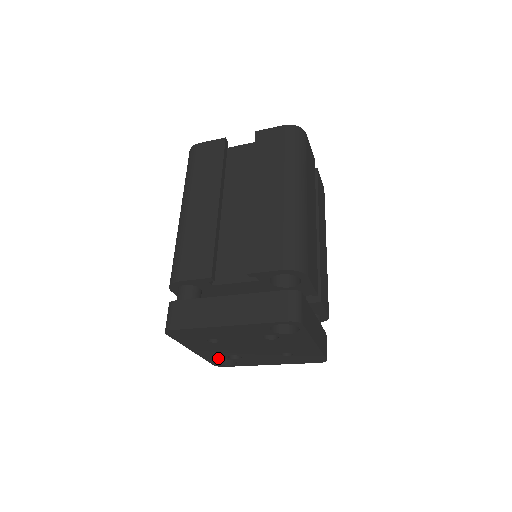
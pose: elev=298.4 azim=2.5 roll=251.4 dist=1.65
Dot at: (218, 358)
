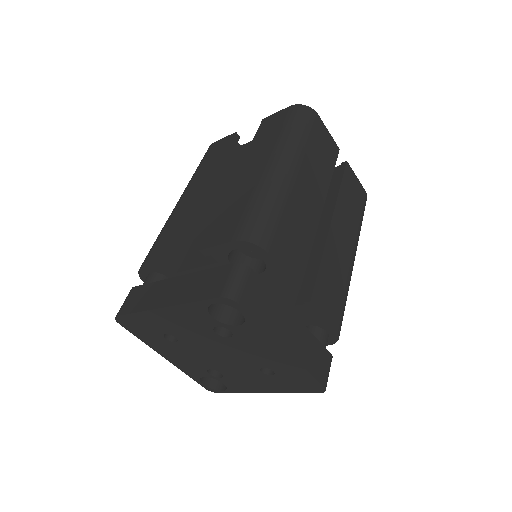
Dot at: (200, 375)
